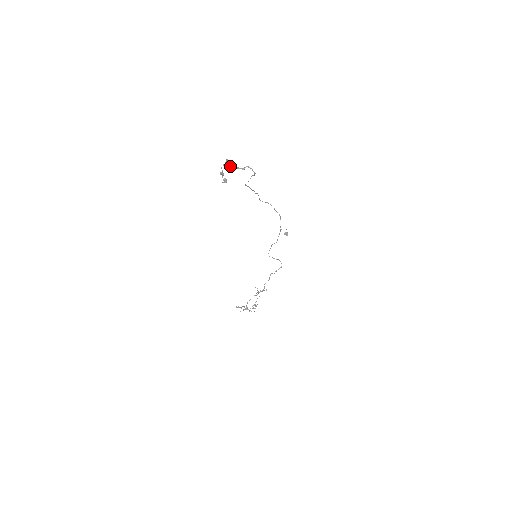
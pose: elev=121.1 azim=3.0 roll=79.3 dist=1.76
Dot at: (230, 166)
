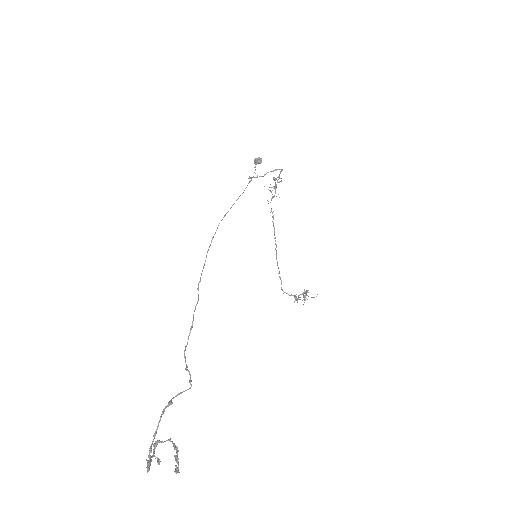
Dot at: (154, 437)
